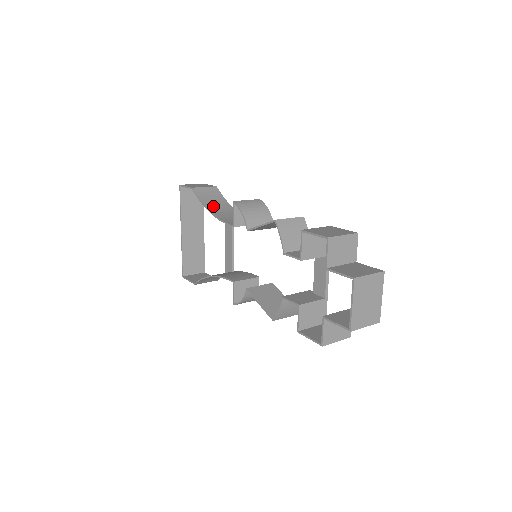
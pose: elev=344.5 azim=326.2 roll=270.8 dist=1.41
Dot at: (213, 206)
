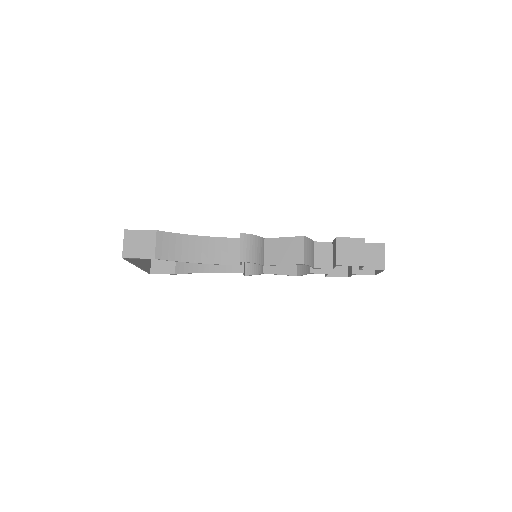
Dot at: (188, 254)
